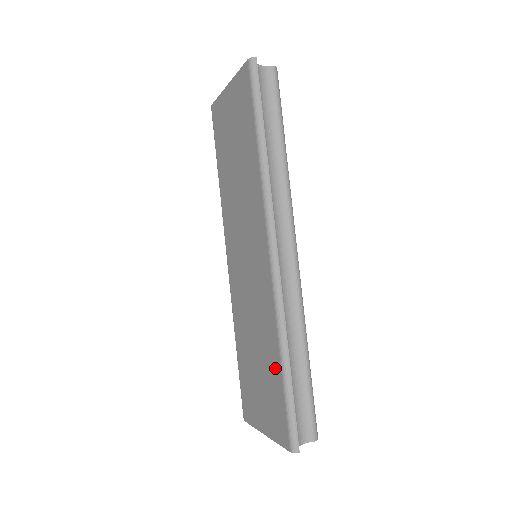
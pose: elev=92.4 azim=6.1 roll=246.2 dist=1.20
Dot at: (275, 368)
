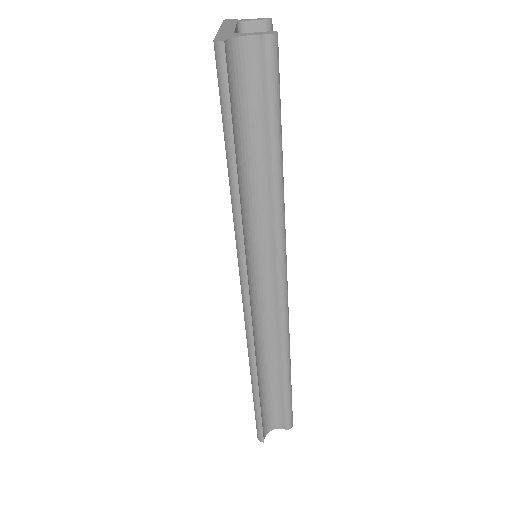
Dot at: occluded
